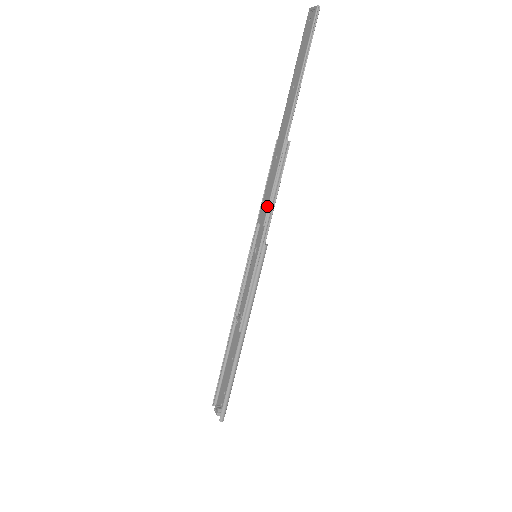
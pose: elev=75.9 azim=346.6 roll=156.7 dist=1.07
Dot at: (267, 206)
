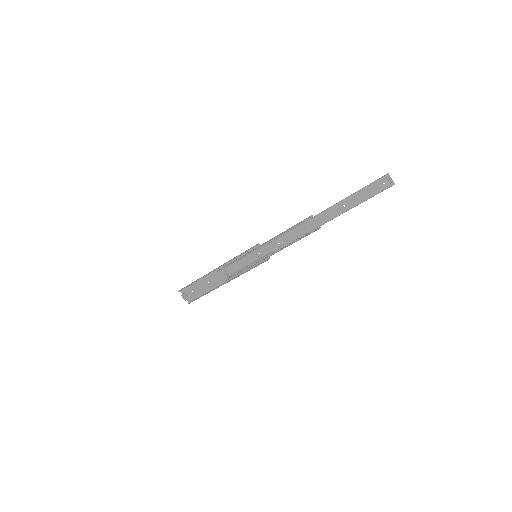
Dot at: (283, 246)
